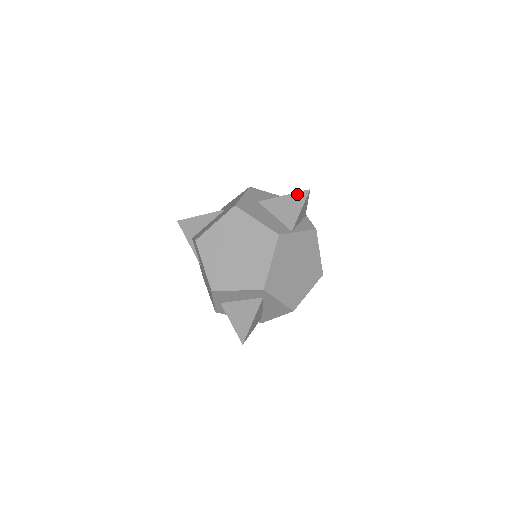
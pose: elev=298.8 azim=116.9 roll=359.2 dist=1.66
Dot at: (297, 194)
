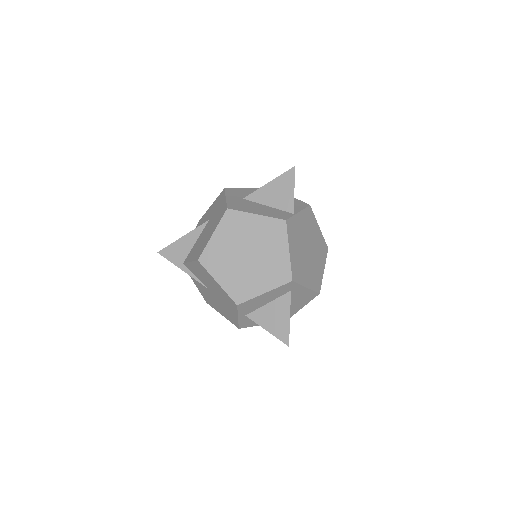
Dot at: (283, 175)
